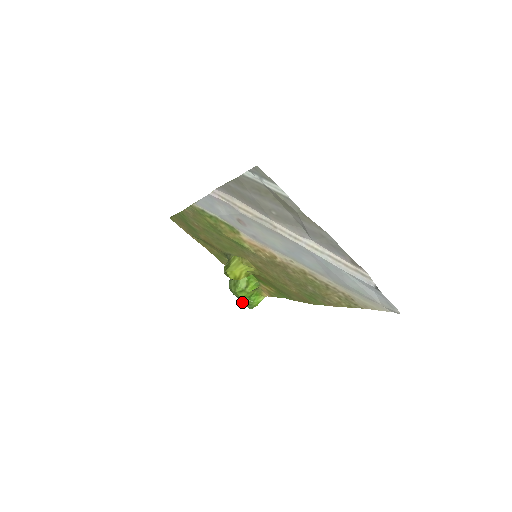
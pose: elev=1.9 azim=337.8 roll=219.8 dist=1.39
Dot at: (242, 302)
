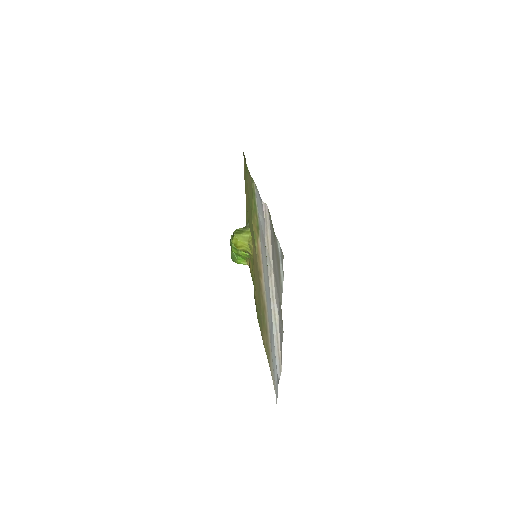
Dot at: (231, 251)
